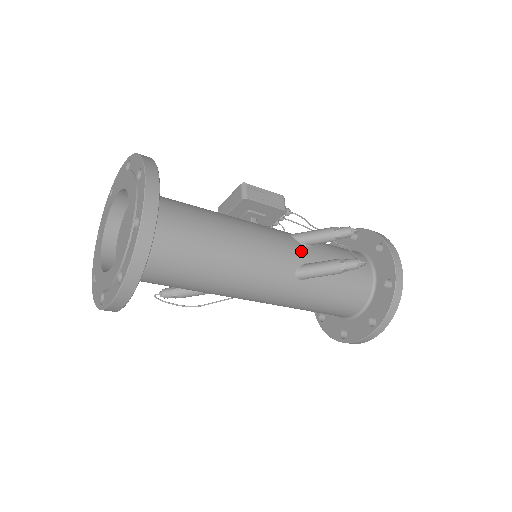
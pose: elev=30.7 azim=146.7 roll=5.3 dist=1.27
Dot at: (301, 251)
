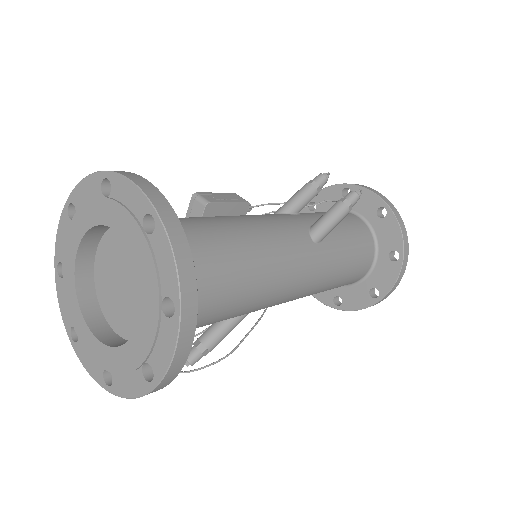
Dot at: (298, 218)
